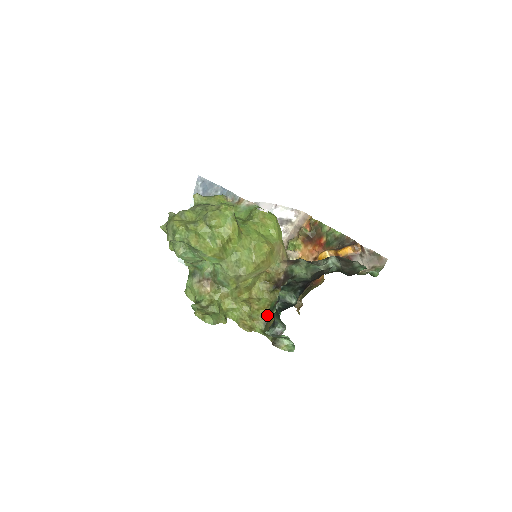
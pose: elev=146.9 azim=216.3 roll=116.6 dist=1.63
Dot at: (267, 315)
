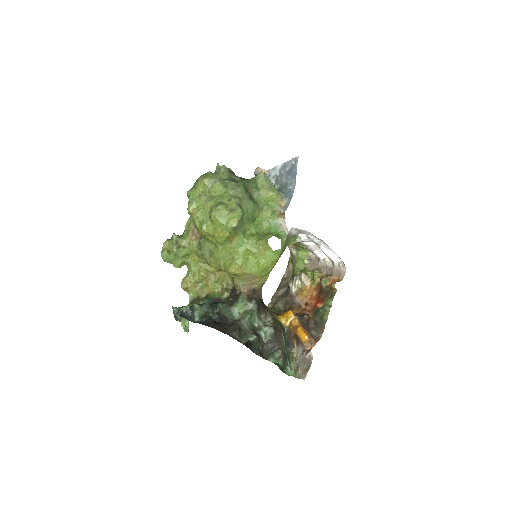
Dot at: (205, 295)
